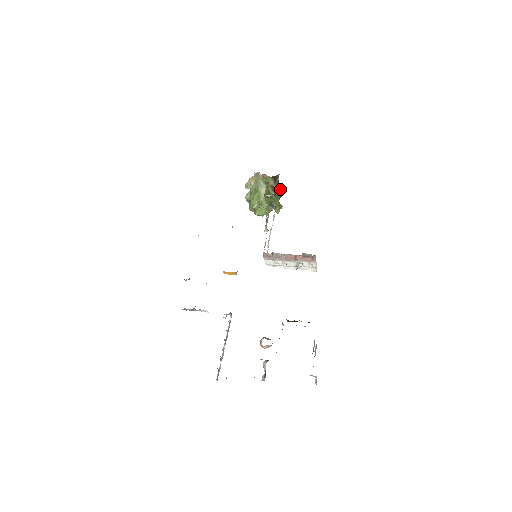
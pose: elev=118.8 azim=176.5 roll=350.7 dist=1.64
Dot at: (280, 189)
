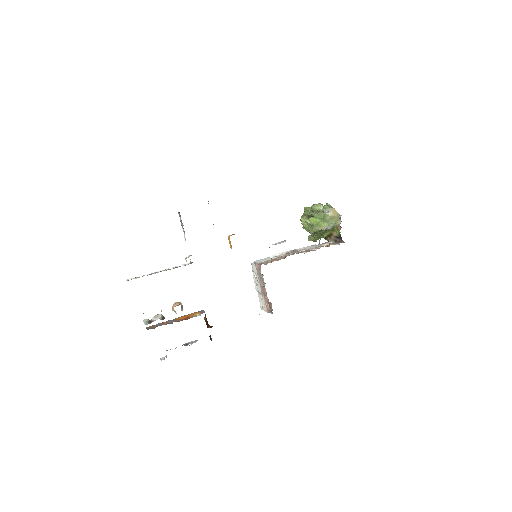
Dot at: occluded
